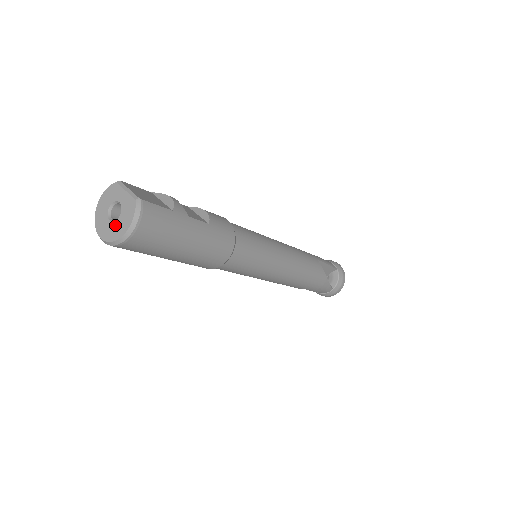
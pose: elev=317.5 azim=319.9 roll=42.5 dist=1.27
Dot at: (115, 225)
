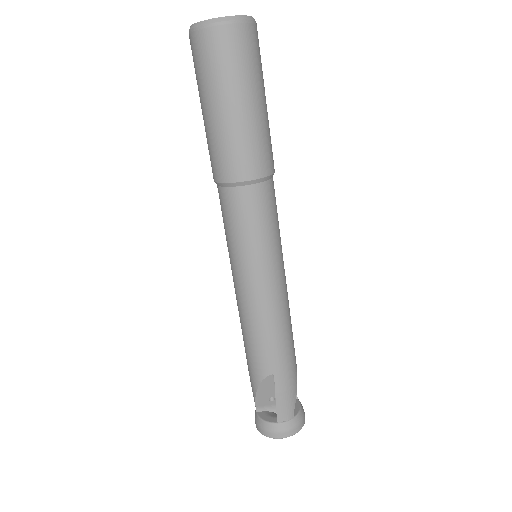
Dot at: occluded
